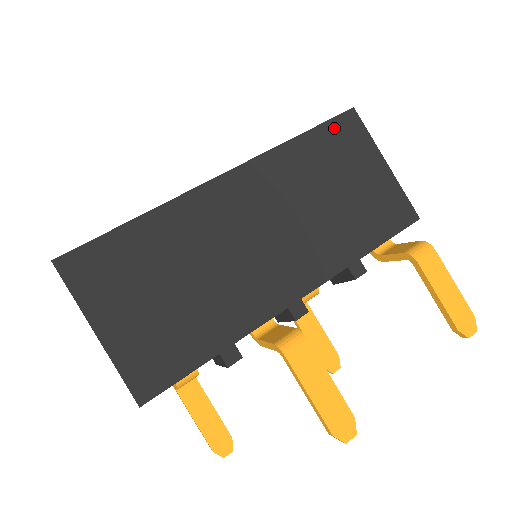
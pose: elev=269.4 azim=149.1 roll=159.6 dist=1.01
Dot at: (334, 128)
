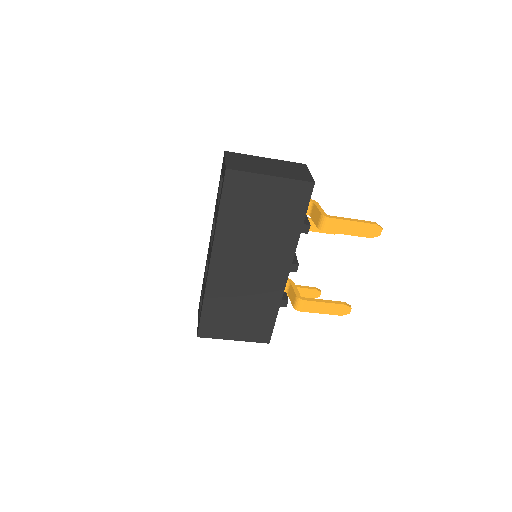
Dot at: (229, 191)
